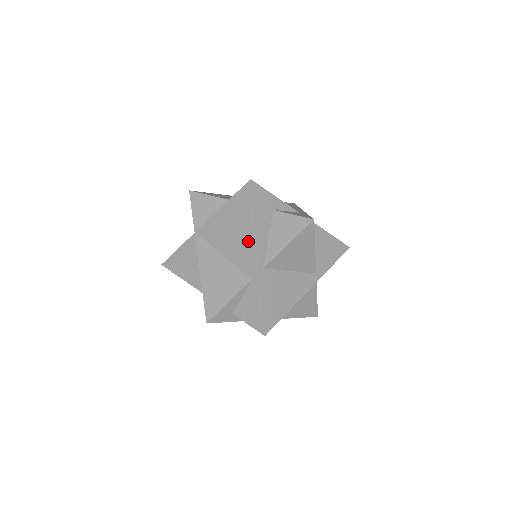
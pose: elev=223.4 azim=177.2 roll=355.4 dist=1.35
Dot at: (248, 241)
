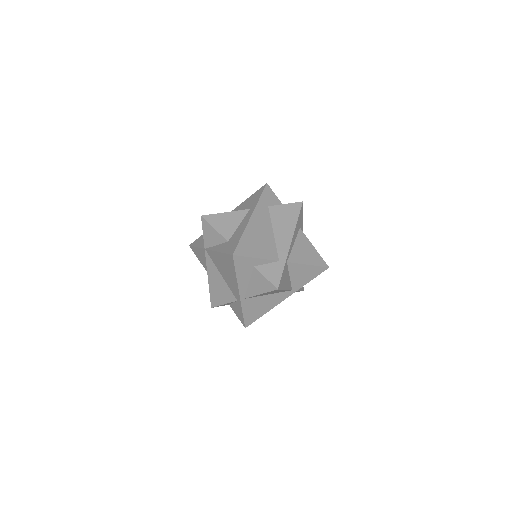
Dot at: (234, 283)
